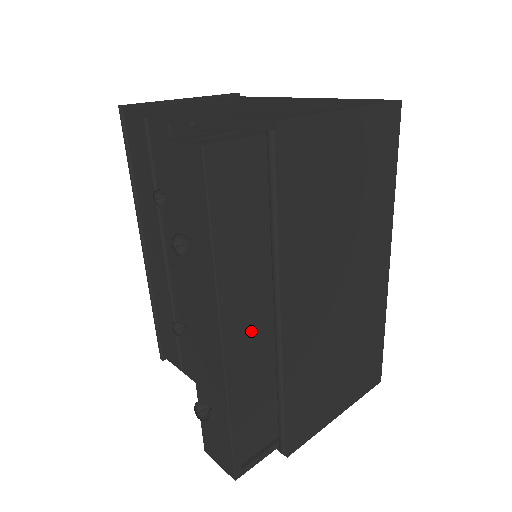
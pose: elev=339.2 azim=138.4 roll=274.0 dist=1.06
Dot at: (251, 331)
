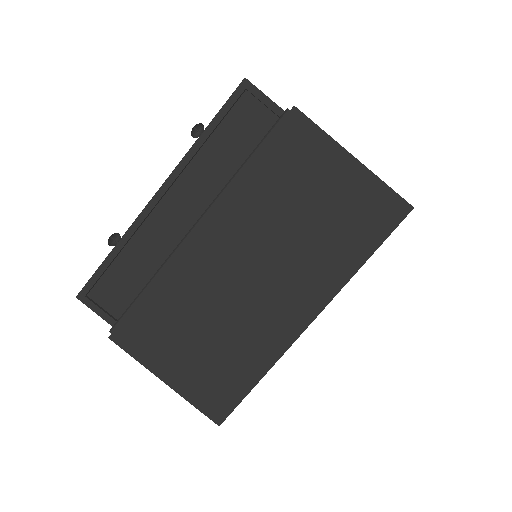
Dot at: (177, 218)
